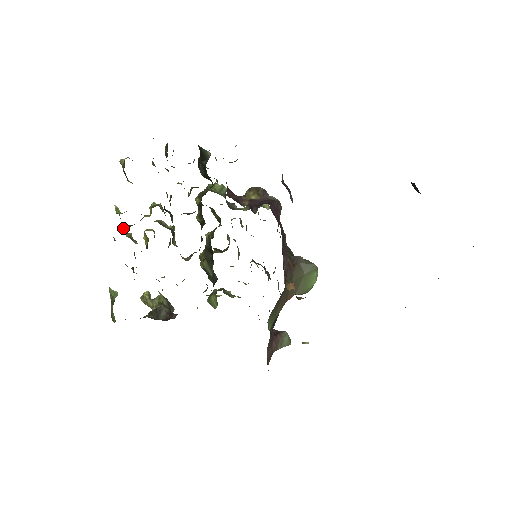
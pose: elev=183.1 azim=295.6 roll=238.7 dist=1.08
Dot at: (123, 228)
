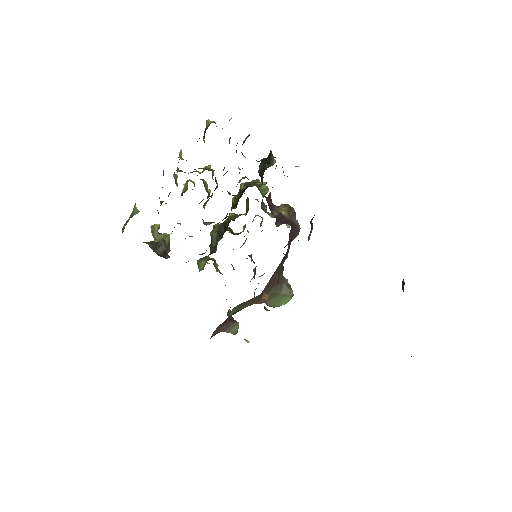
Dot at: (176, 170)
